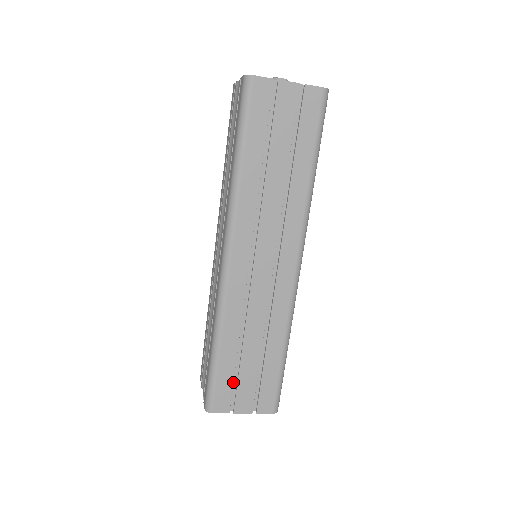
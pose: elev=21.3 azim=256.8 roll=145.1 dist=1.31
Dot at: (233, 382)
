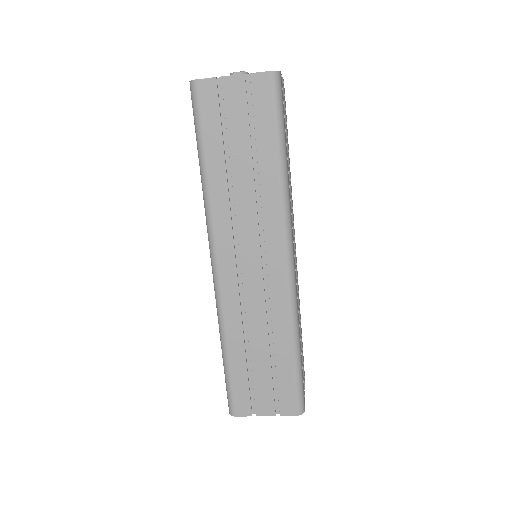
Dot at: (248, 385)
